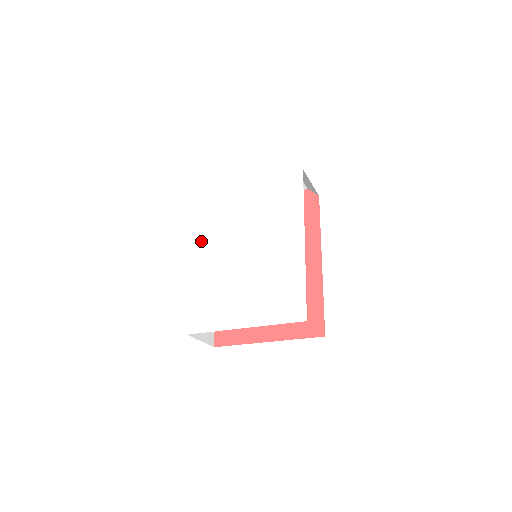
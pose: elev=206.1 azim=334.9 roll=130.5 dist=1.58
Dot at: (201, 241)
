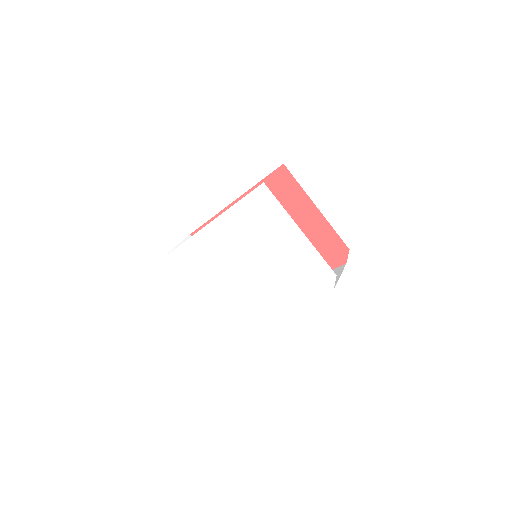
Dot at: (226, 224)
